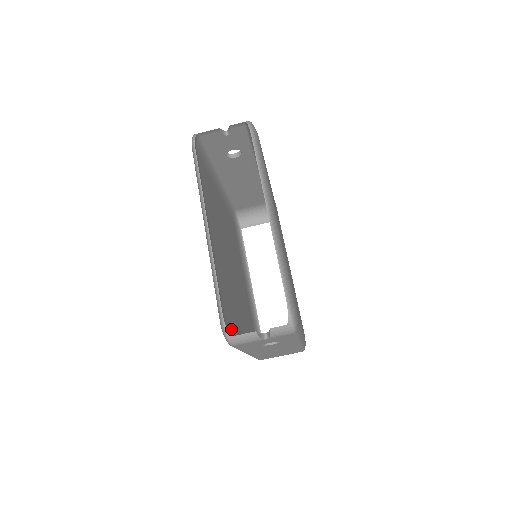
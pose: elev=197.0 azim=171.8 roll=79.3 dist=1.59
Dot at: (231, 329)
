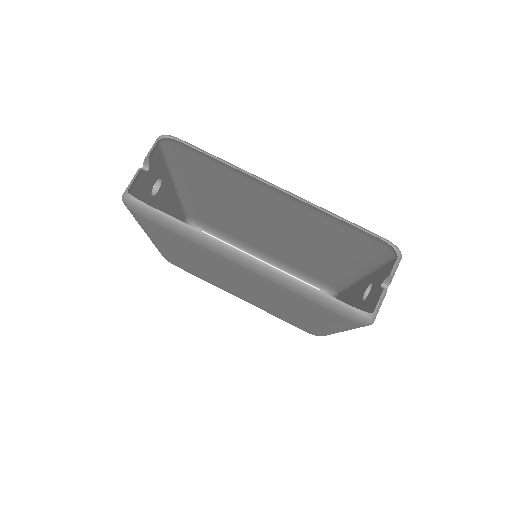
Dot at: occluded
